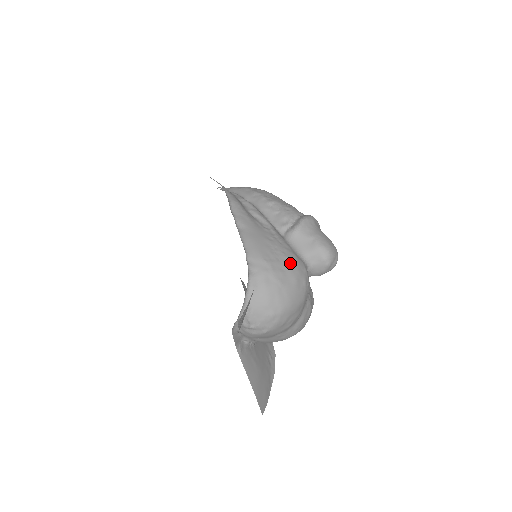
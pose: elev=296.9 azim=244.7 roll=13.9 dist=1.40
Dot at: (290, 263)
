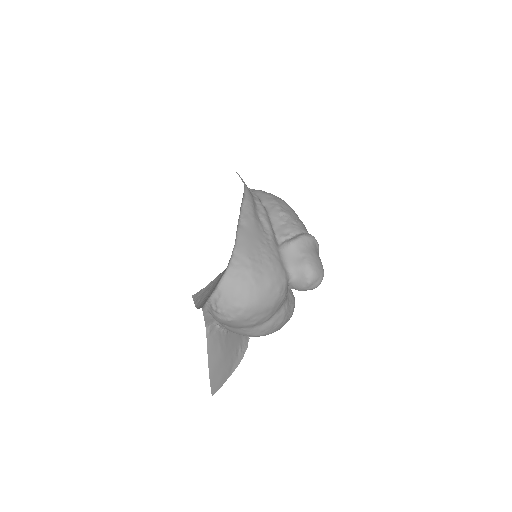
Dot at: (271, 268)
